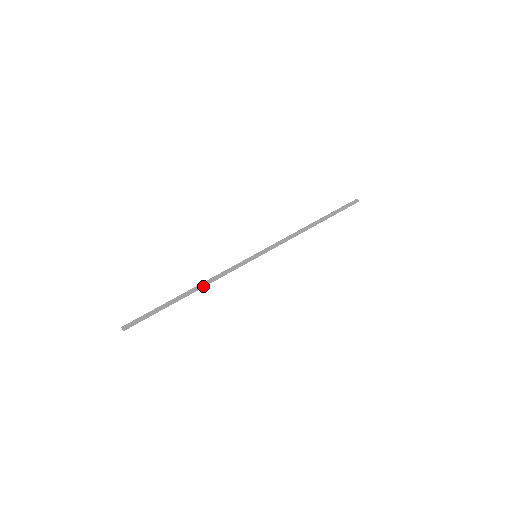
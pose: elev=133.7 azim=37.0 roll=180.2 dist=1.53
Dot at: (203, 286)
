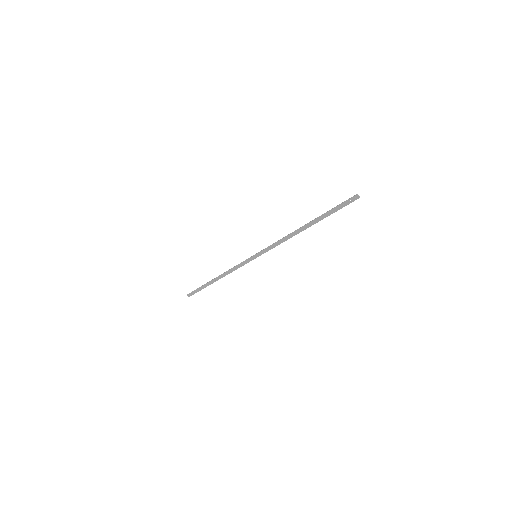
Dot at: (224, 276)
